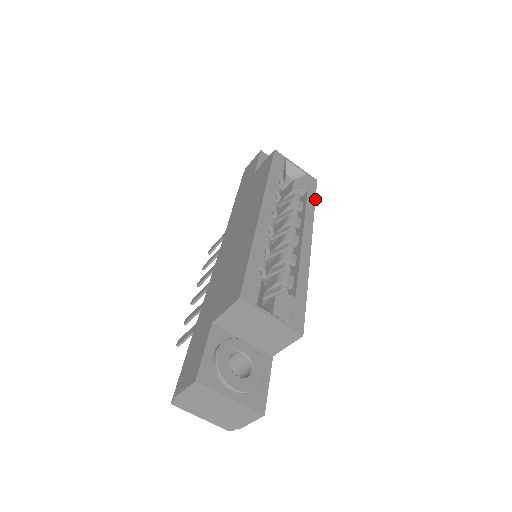
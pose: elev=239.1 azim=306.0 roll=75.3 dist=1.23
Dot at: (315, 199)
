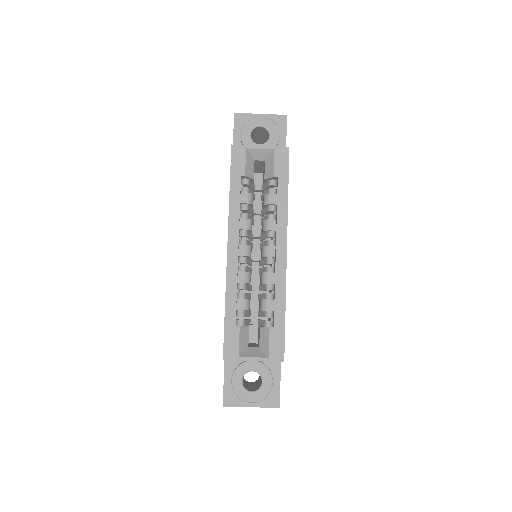
Dot at: (288, 182)
